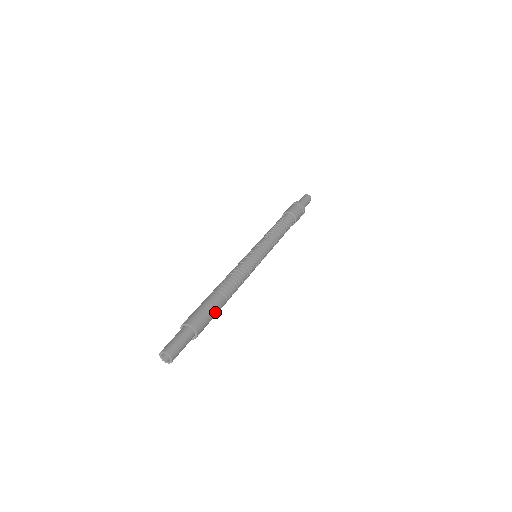
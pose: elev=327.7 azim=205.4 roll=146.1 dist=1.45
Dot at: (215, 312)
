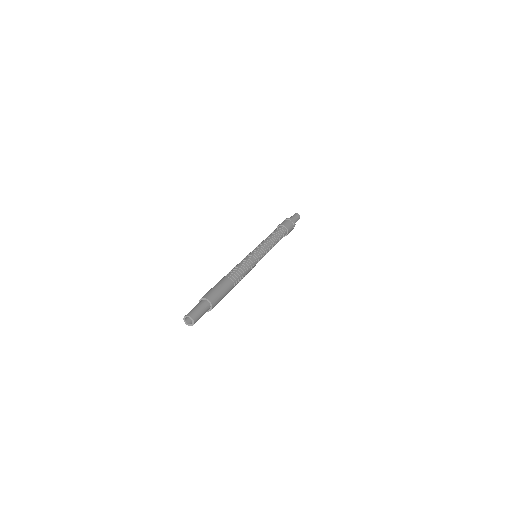
Dot at: (224, 289)
